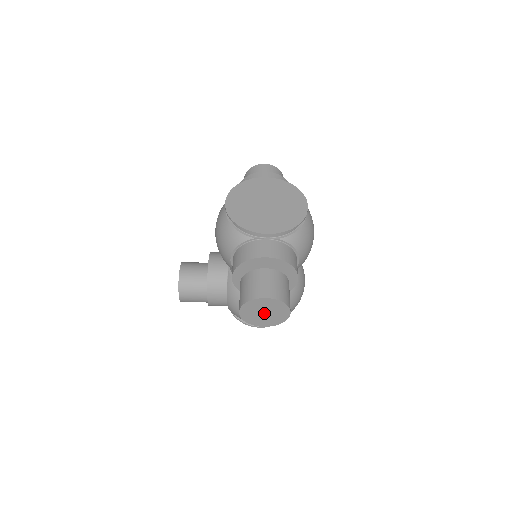
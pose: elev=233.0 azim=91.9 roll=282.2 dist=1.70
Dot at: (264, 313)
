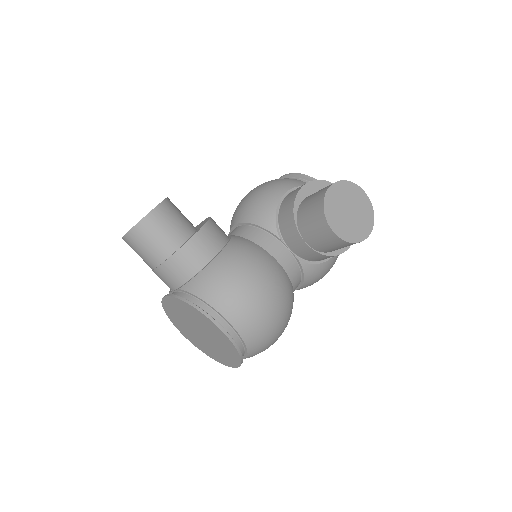
Dot at: (349, 211)
